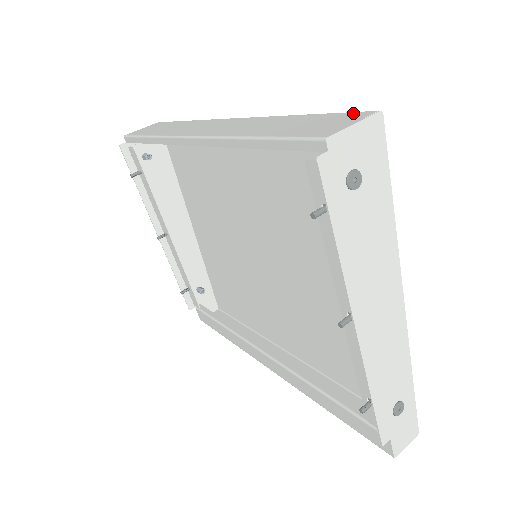
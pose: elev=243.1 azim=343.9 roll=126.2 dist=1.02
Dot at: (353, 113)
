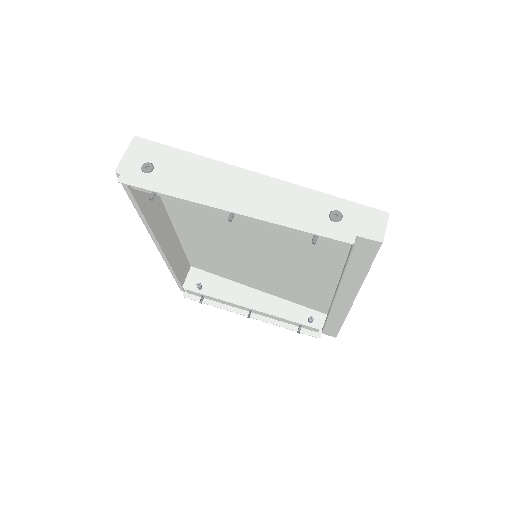
Dot at: occluded
